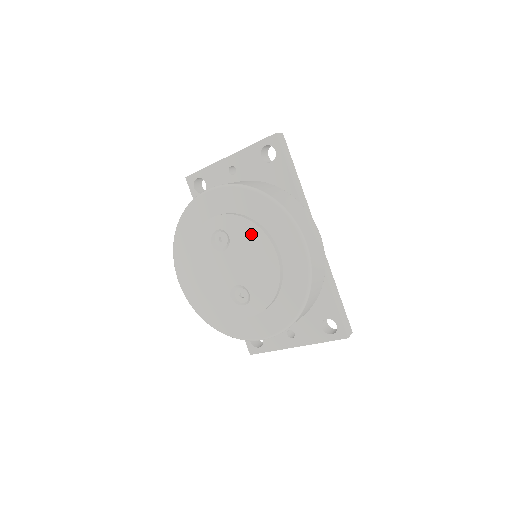
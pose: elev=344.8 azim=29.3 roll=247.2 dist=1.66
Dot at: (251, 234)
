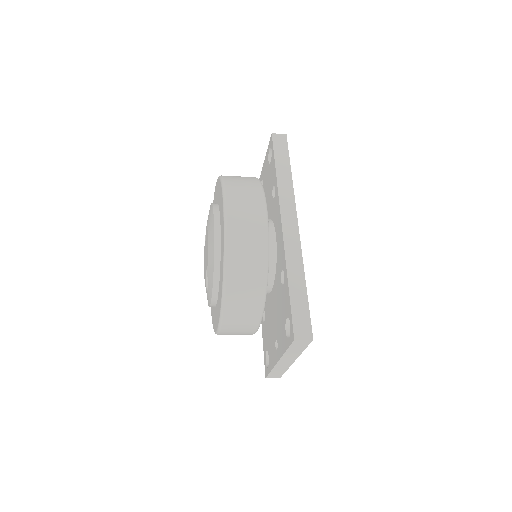
Dot at: (210, 216)
